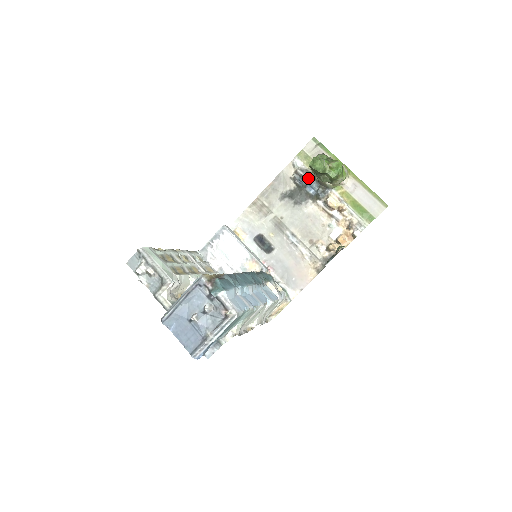
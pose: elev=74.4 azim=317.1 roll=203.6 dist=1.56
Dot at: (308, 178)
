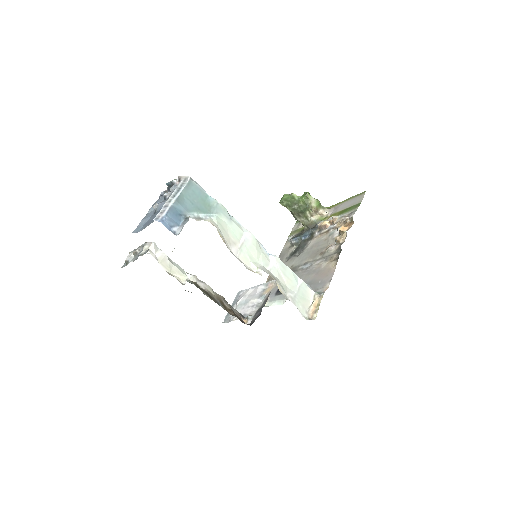
Dot at: (301, 234)
